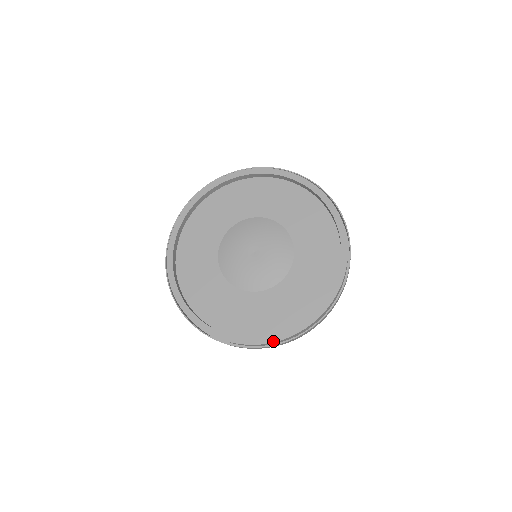
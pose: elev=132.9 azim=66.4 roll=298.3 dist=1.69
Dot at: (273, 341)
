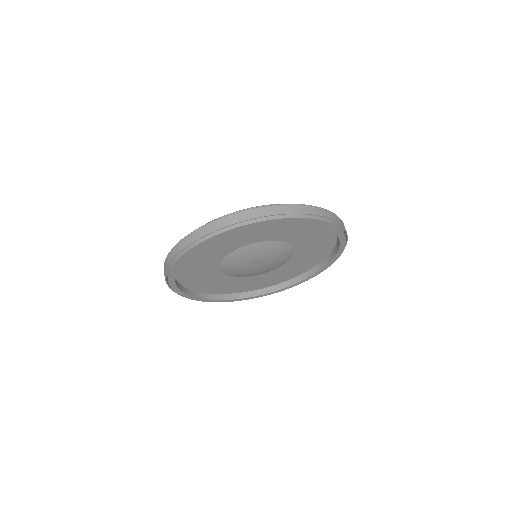
Dot at: occluded
